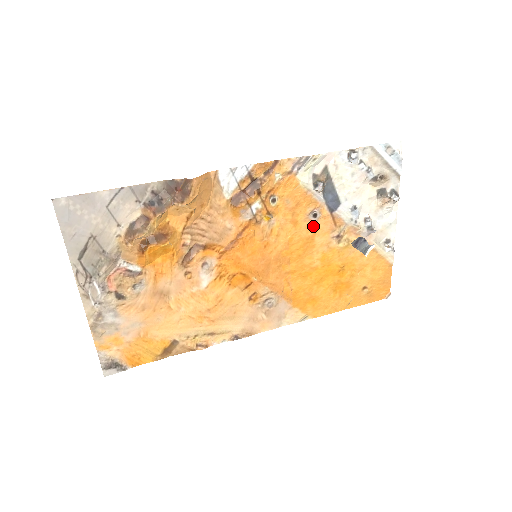
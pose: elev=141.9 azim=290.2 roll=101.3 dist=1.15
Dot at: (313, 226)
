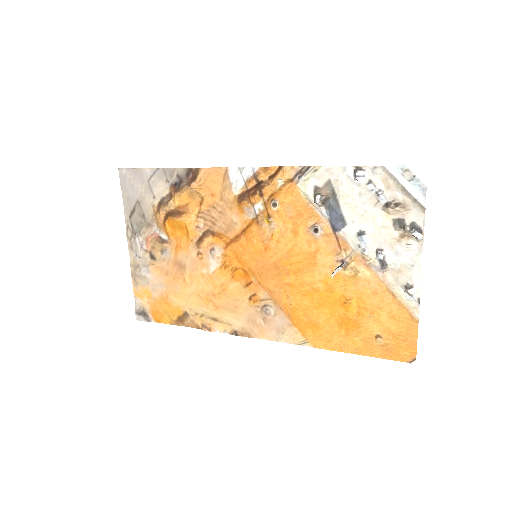
Dot at: (315, 242)
